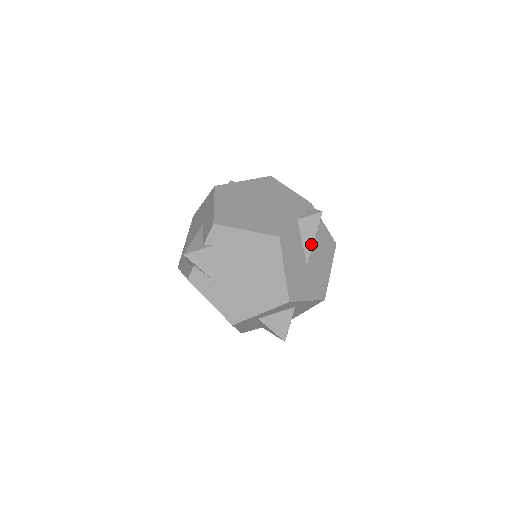
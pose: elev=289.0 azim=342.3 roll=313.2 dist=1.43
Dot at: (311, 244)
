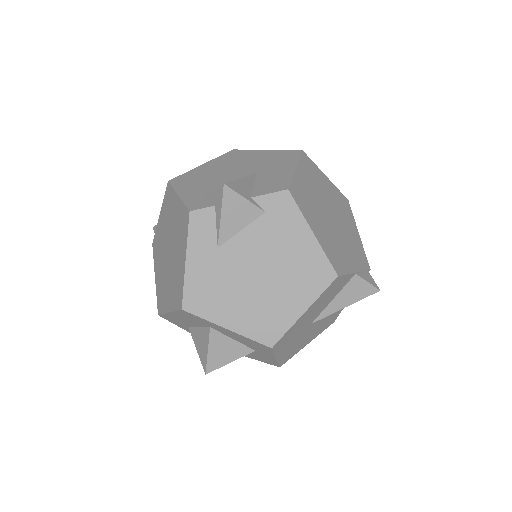
Dot at: (338, 308)
